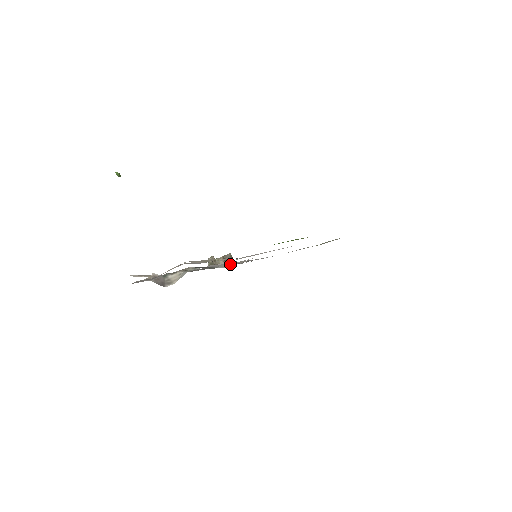
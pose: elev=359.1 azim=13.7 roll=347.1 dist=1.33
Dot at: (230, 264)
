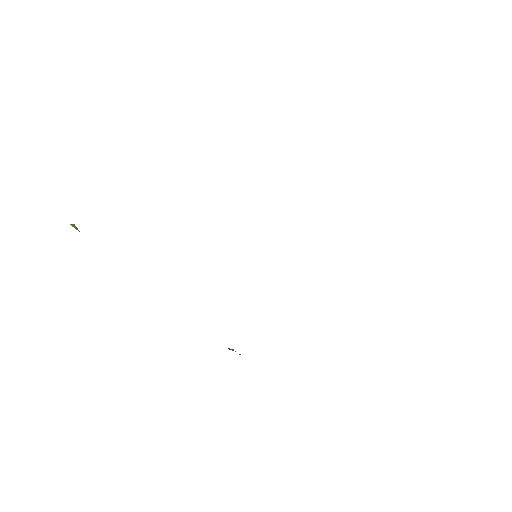
Dot at: occluded
